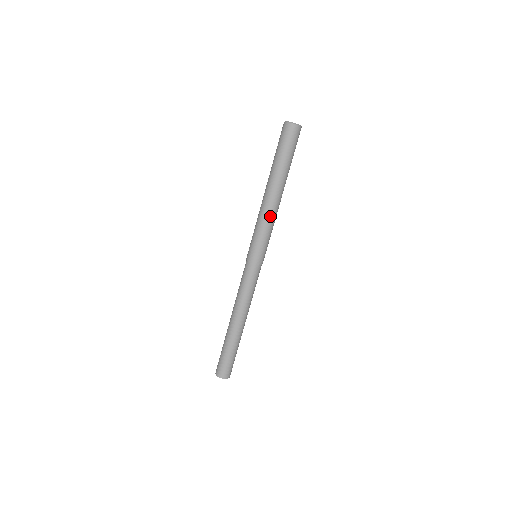
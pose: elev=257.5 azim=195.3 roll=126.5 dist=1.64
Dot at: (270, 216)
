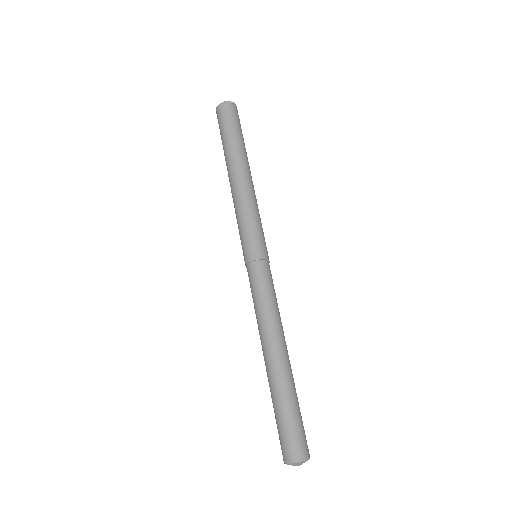
Dot at: (237, 200)
